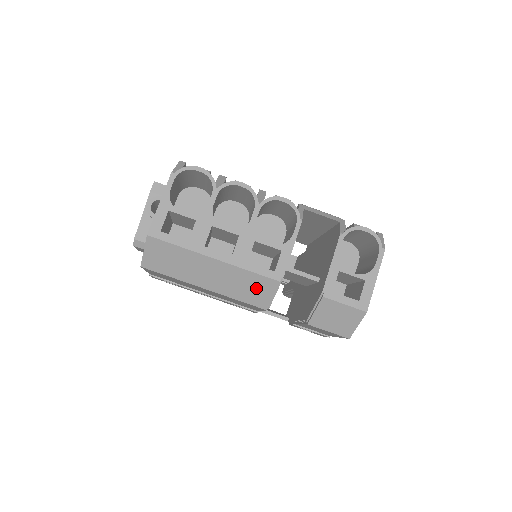
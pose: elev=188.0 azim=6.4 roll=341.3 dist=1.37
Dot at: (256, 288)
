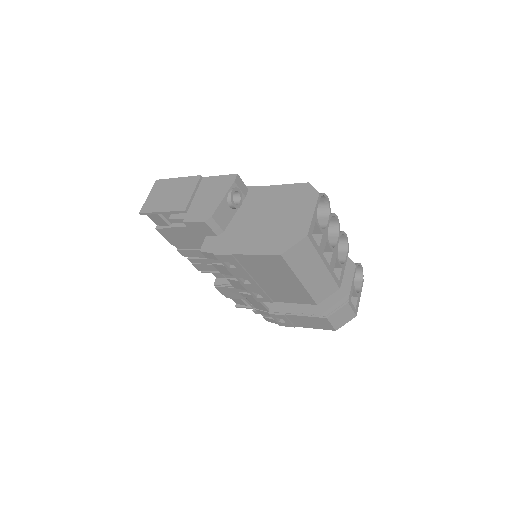
Dot at: (326, 289)
